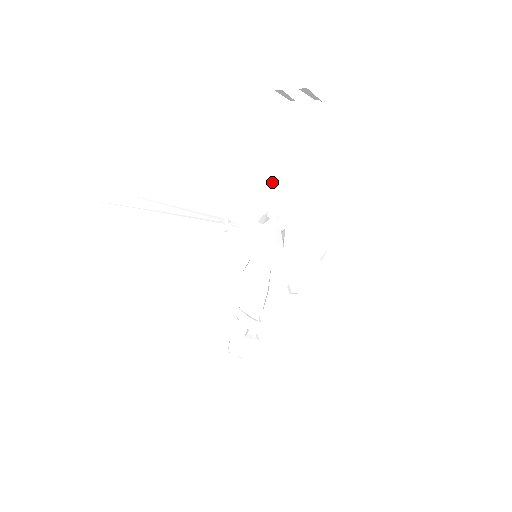
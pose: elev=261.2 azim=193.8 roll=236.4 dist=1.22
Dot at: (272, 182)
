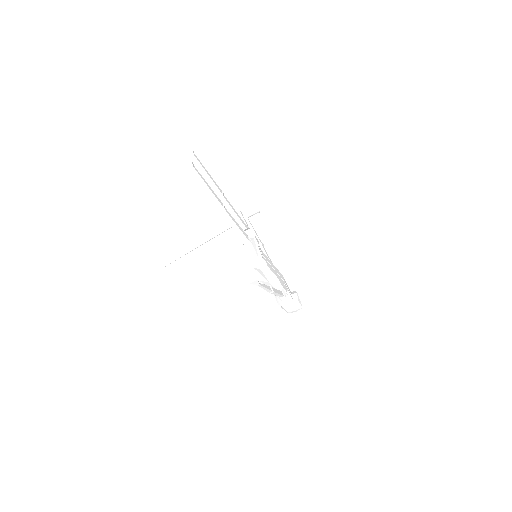
Dot at: (227, 209)
